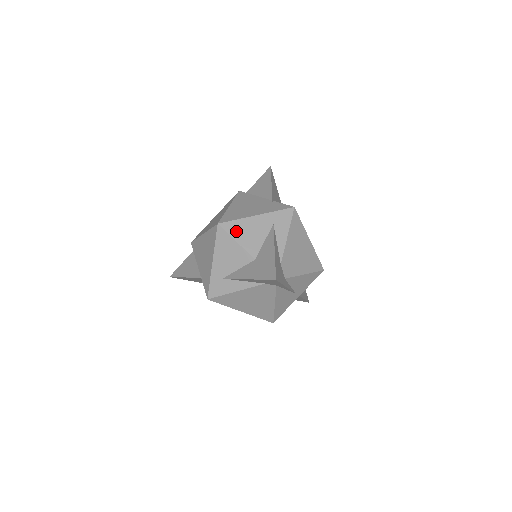
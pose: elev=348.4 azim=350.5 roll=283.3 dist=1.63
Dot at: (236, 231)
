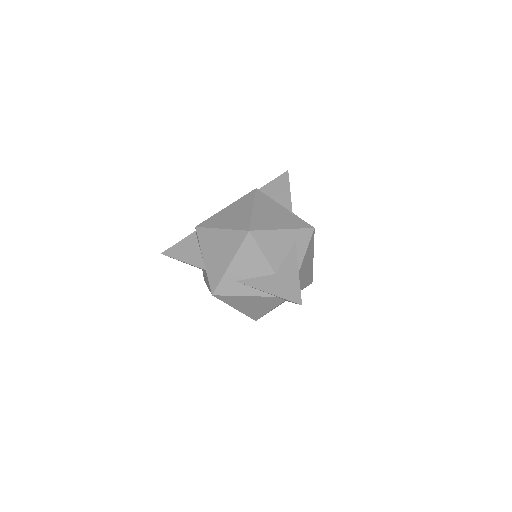
Dot at: (264, 242)
